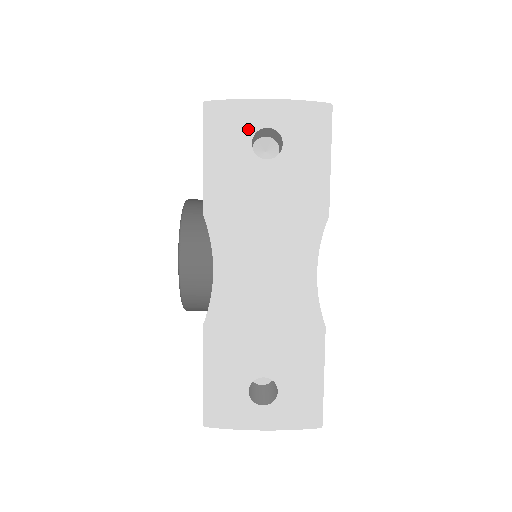
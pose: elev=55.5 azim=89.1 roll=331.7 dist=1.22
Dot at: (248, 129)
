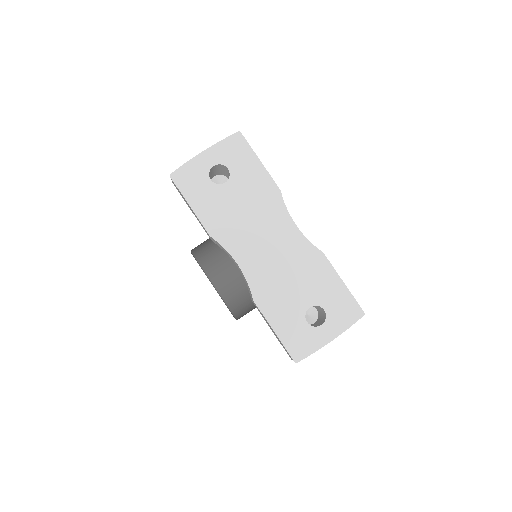
Dot at: (204, 174)
